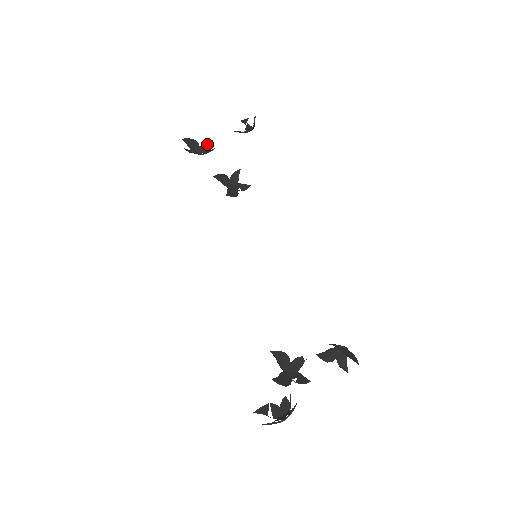
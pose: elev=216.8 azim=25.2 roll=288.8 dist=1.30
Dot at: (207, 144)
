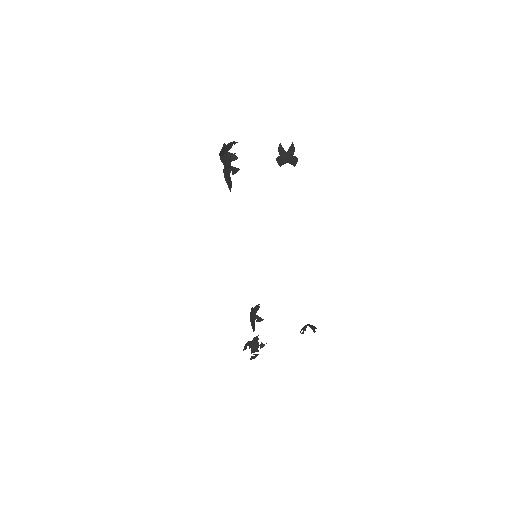
Dot at: (231, 145)
